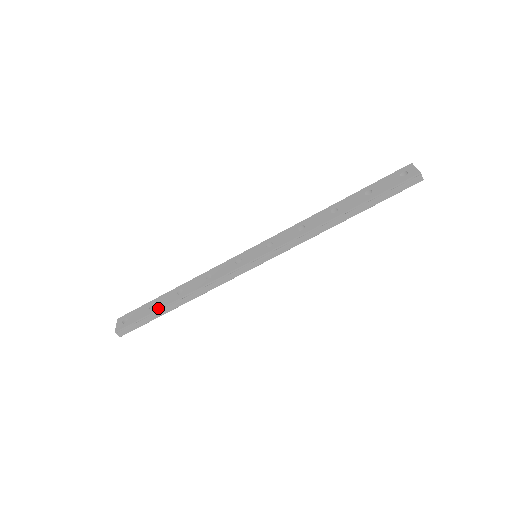
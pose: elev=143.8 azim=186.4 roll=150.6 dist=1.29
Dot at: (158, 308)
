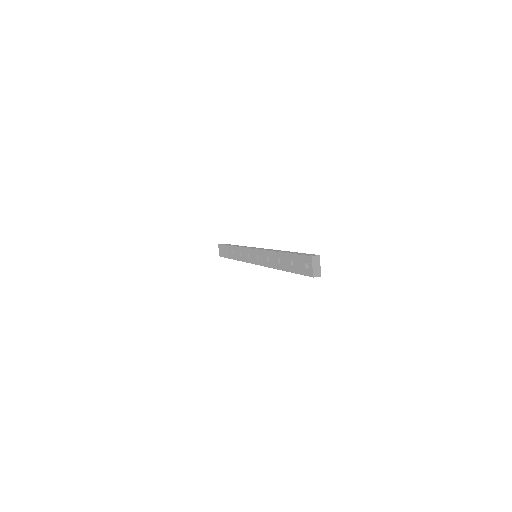
Dot at: (228, 257)
